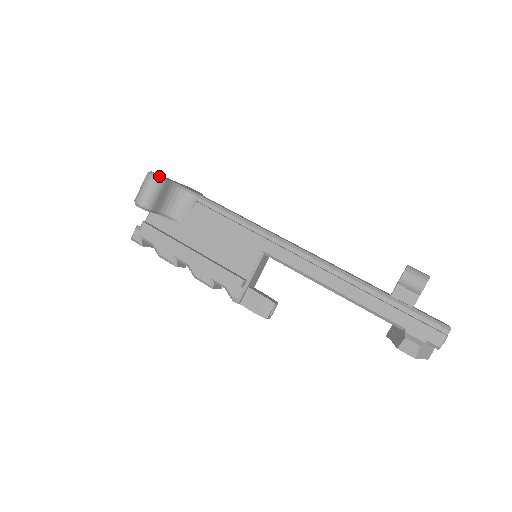
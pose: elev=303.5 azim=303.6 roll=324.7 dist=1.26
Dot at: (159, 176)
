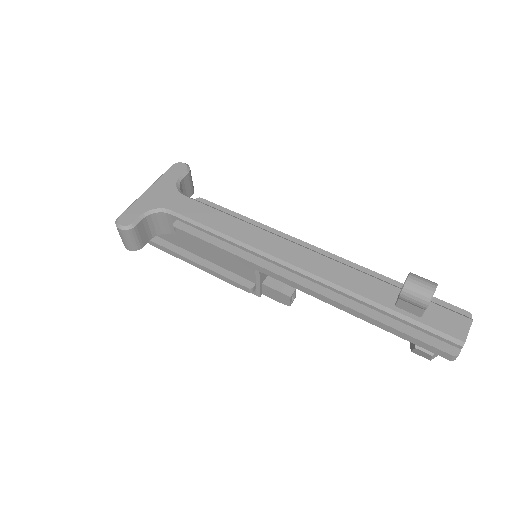
Dot at: (126, 226)
